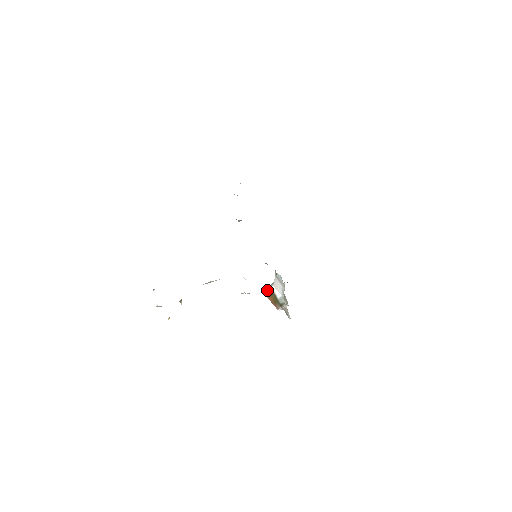
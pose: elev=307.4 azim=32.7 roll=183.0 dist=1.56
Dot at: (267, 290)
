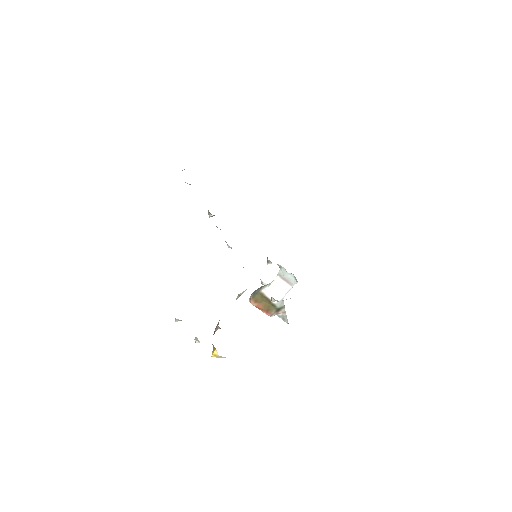
Dot at: (254, 296)
